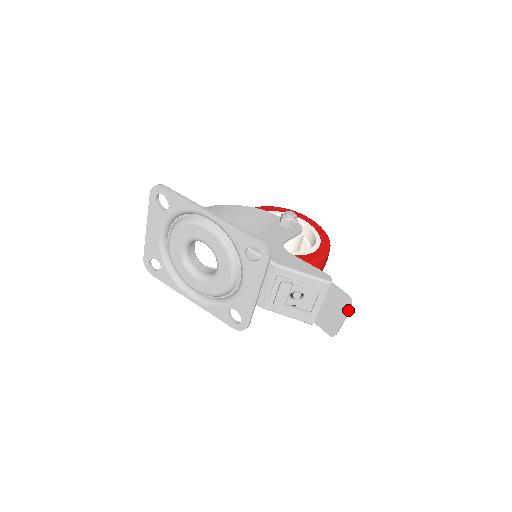
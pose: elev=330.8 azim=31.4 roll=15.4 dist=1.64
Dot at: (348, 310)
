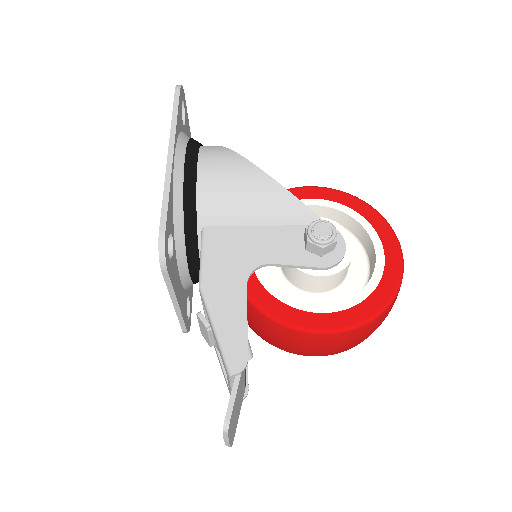
Dot at: (224, 436)
